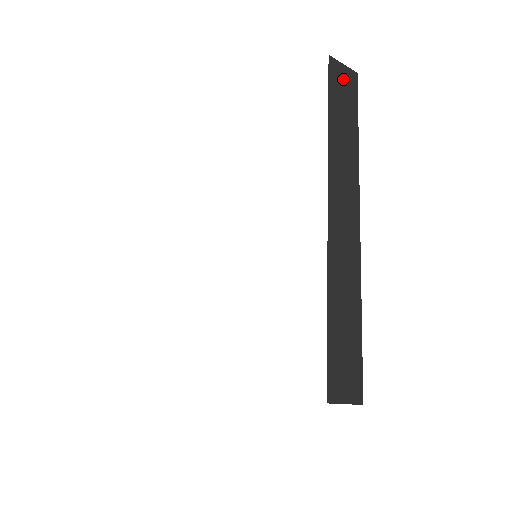
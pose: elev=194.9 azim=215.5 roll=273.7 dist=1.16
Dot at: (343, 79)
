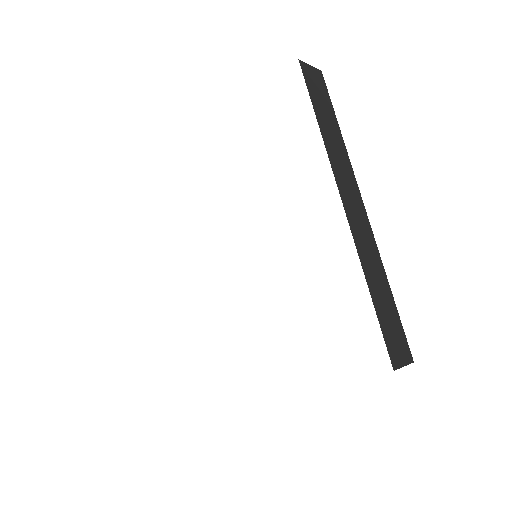
Dot at: (314, 80)
